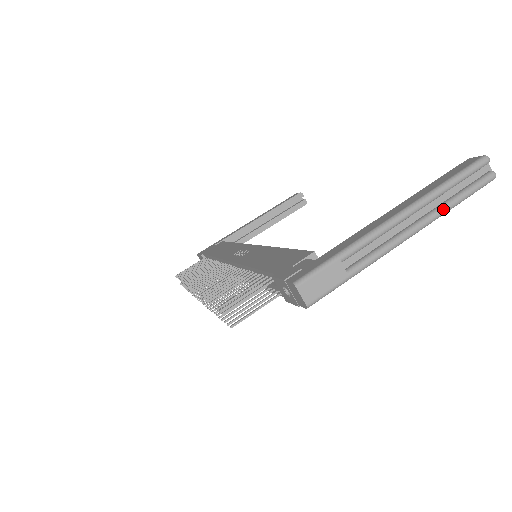
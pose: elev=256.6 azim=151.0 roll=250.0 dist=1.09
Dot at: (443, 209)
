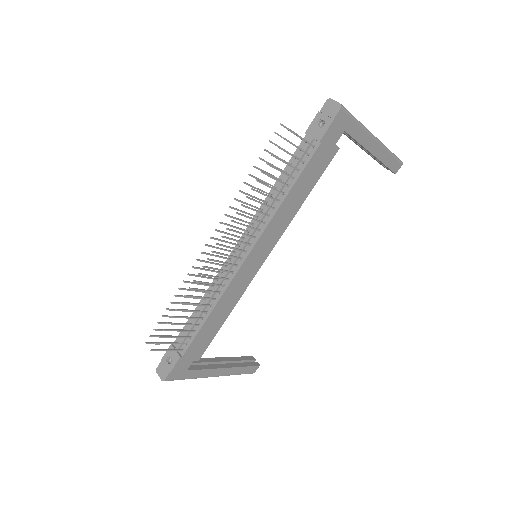
Dot at: (386, 147)
